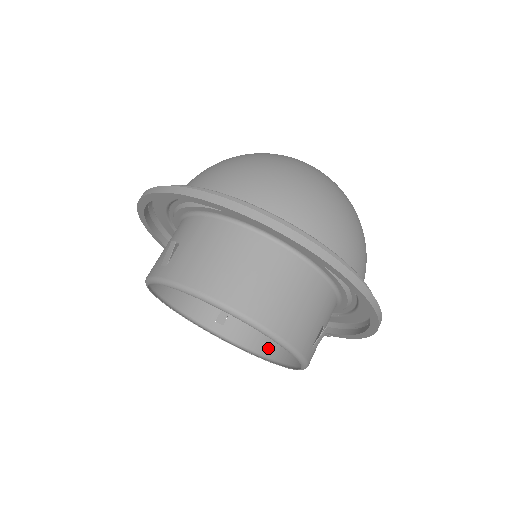
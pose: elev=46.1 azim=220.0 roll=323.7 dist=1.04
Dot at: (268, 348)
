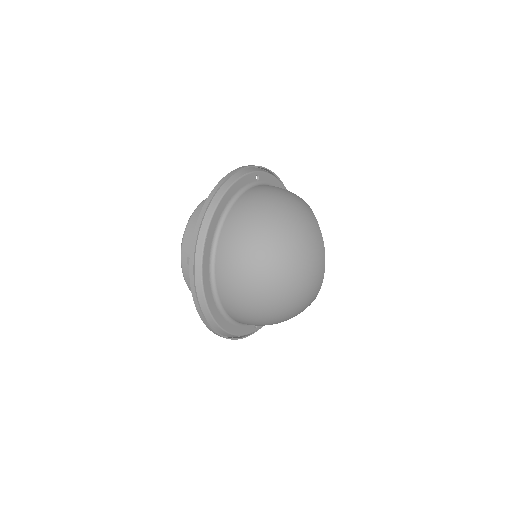
Dot at: occluded
